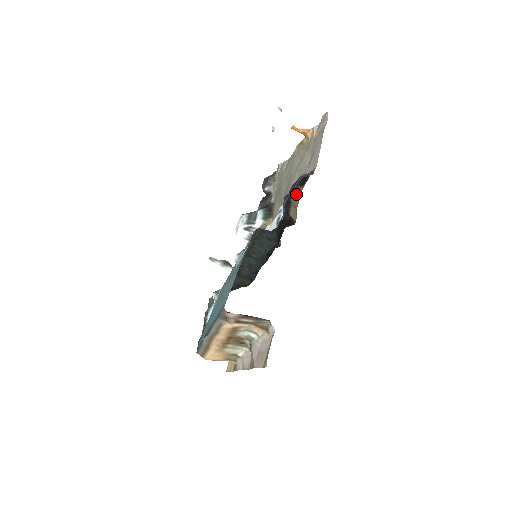
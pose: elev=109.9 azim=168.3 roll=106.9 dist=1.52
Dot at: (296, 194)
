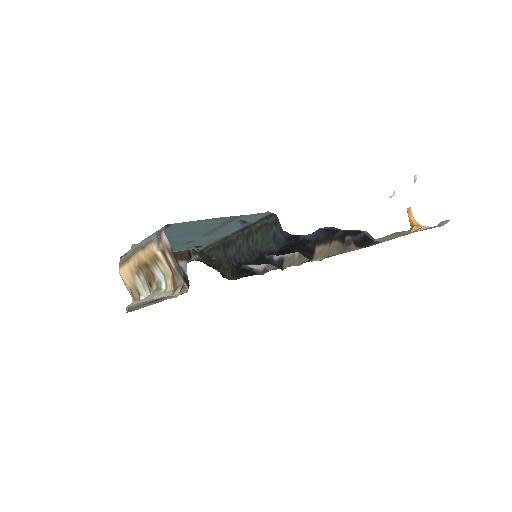
Dot at: (343, 245)
